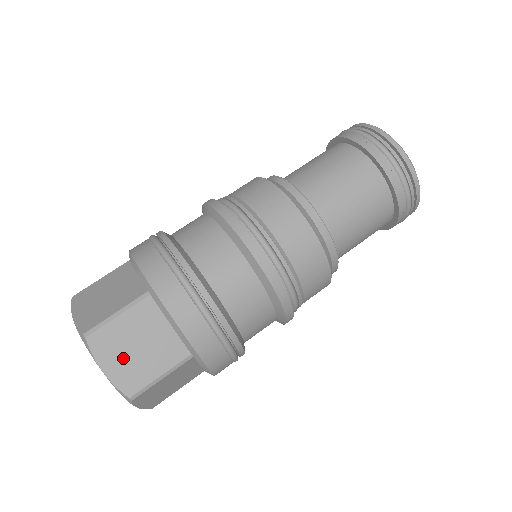
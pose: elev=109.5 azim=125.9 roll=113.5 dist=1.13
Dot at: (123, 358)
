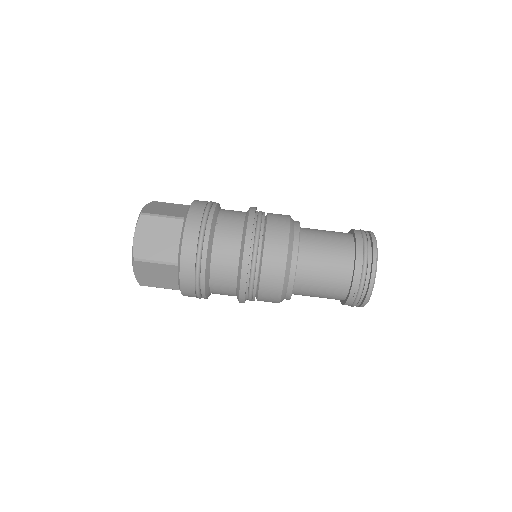
Dot at: (147, 275)
